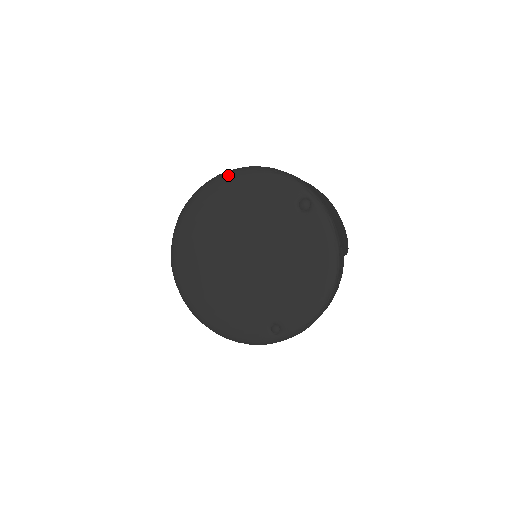
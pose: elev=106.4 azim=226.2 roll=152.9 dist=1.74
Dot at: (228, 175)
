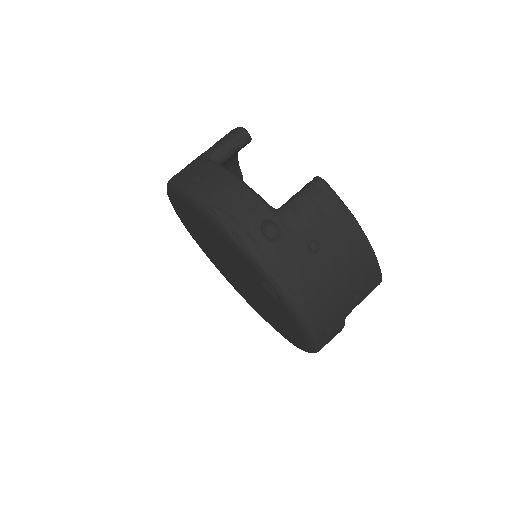
Dot at: (187, 198)
